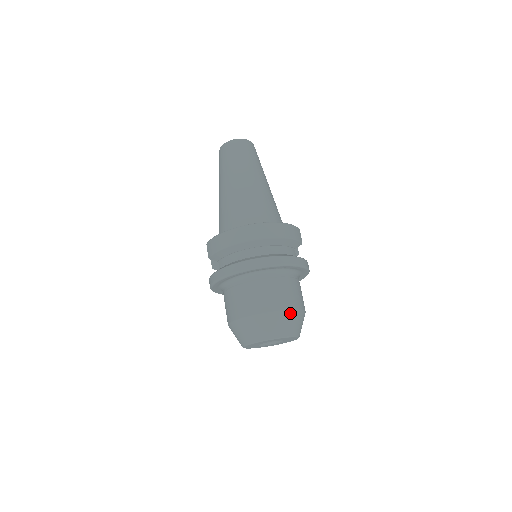
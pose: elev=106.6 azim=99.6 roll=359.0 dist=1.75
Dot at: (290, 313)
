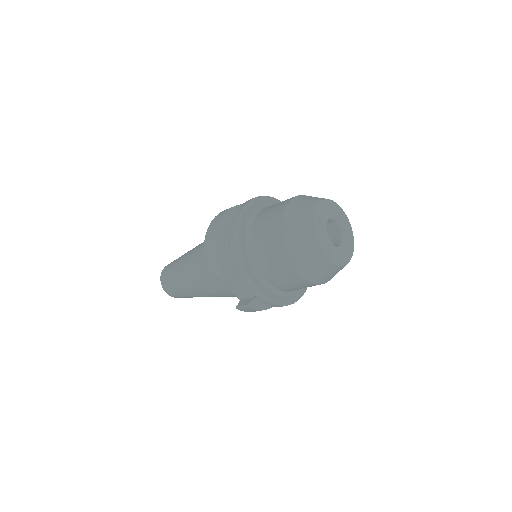
Dot at: (303, 196)
